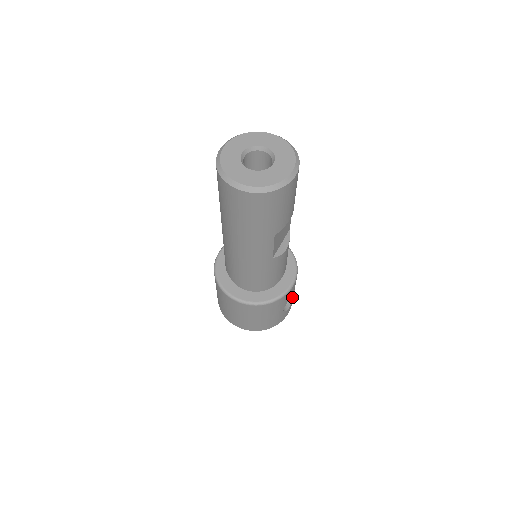
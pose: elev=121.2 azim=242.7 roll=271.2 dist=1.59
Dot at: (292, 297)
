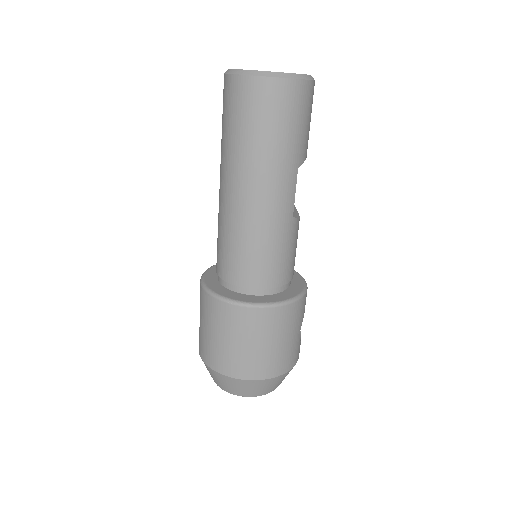
Dot at: occluded
